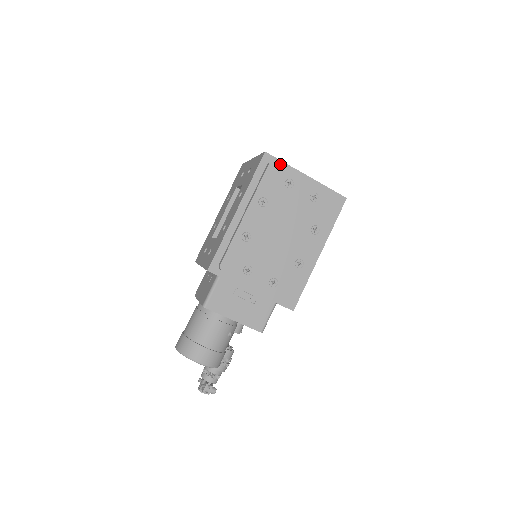
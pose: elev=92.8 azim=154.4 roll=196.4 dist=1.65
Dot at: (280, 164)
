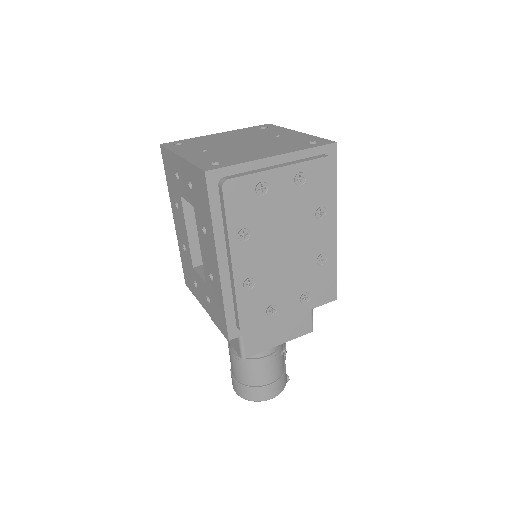
Dot at: (233, 170)
